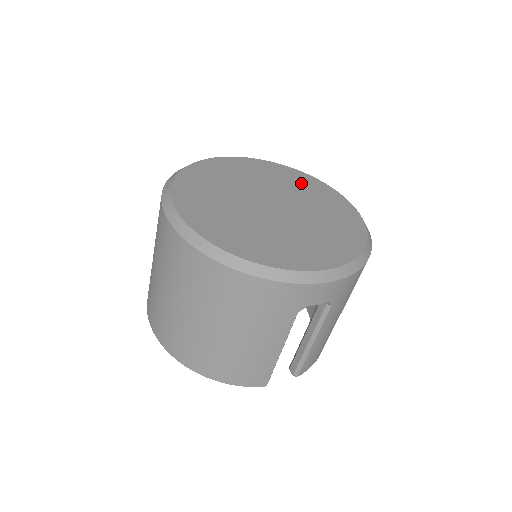
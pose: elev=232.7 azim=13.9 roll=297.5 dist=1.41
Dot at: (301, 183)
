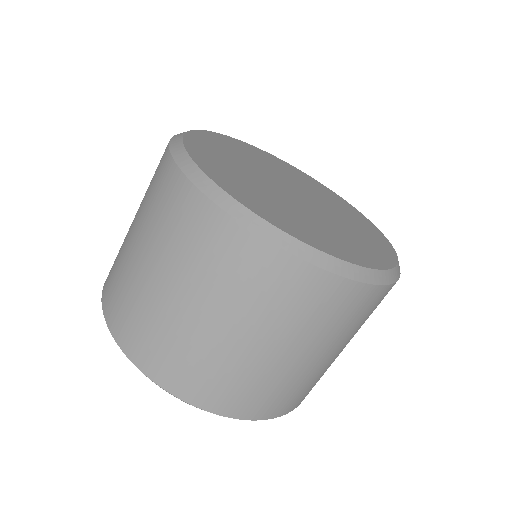
Dot at: (278, 164)
